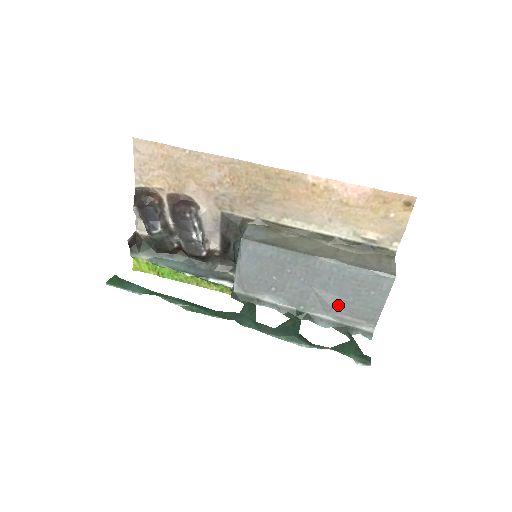
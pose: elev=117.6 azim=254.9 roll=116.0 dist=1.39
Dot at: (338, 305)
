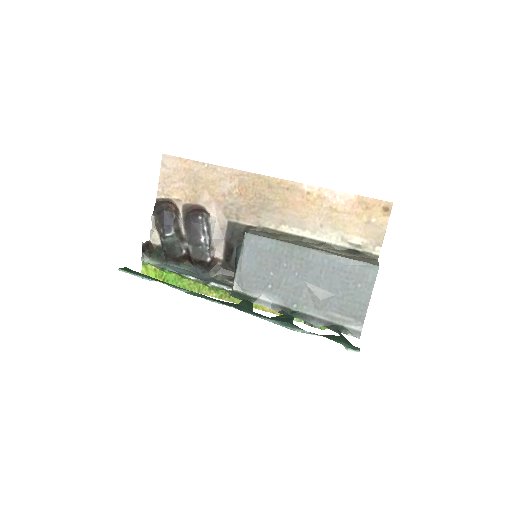
Dot at: (328, 301)
